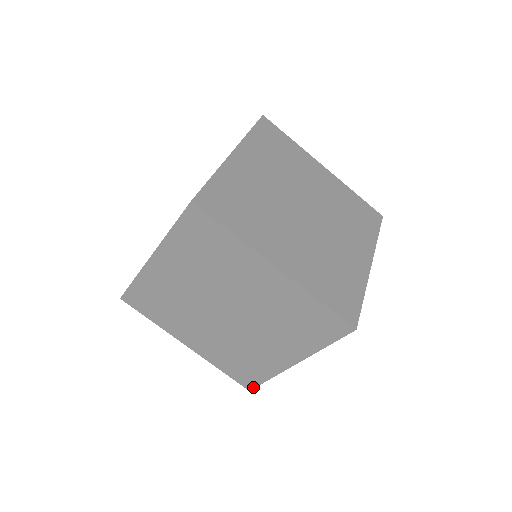
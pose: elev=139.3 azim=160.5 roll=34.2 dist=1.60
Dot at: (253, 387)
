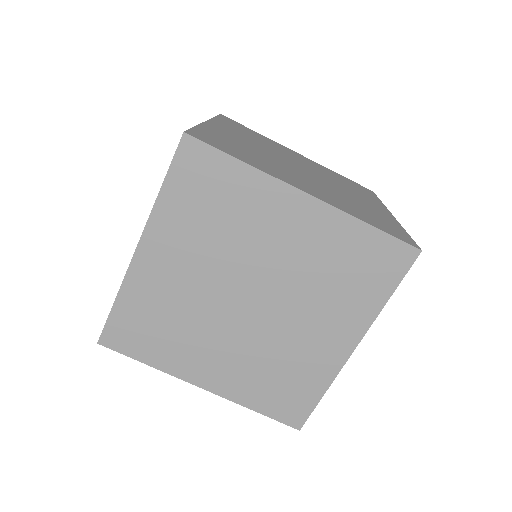
Dot at: (304, 421)
